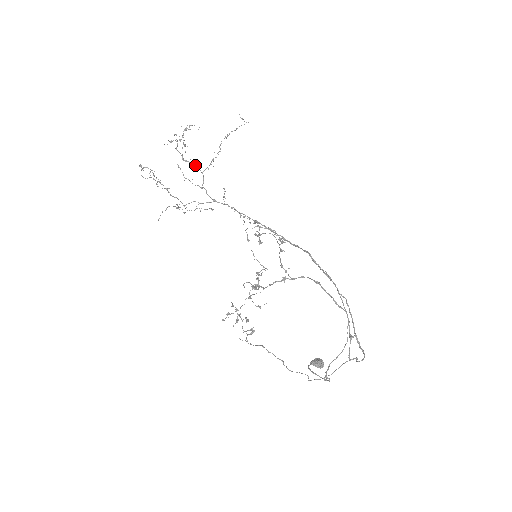
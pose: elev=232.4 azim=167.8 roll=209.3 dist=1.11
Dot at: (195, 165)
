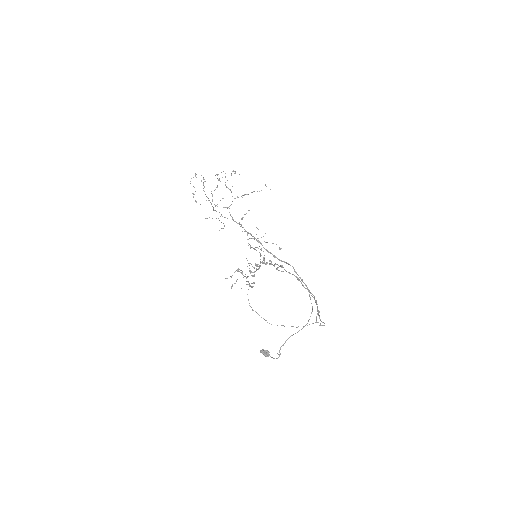
Dot at: occluded
